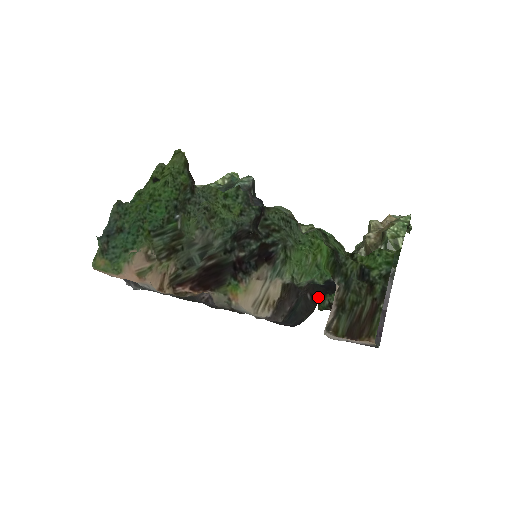
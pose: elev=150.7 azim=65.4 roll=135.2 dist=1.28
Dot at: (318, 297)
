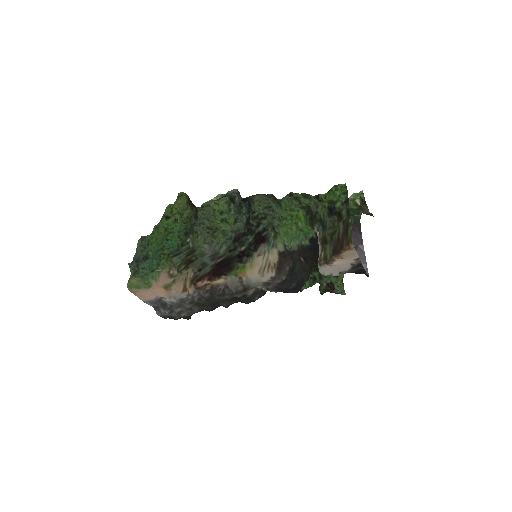
Dot at: (310, 259)
